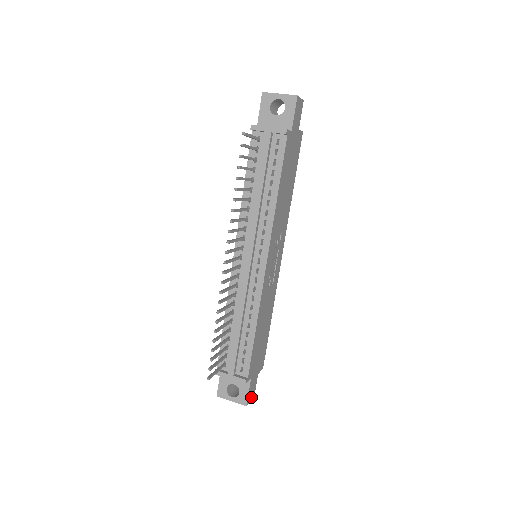
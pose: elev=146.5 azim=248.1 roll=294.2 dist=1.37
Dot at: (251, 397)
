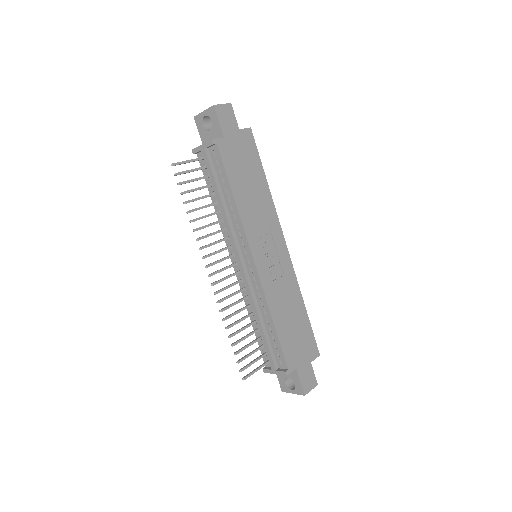
Dot at: (311, 386)
